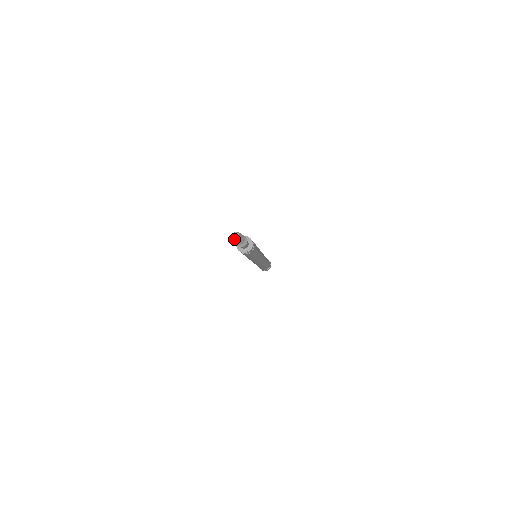
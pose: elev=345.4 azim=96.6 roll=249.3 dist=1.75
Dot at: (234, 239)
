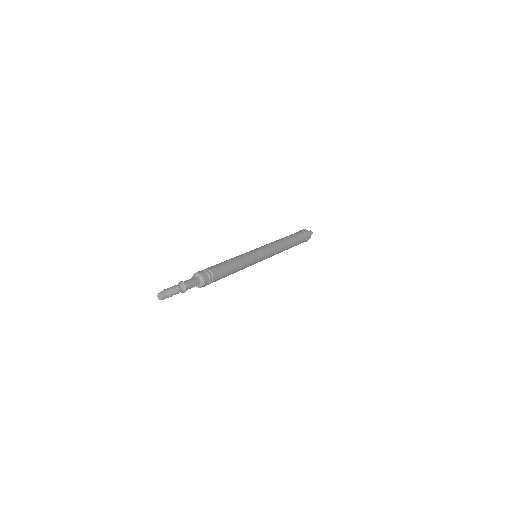
Dot at: (160, 299)
